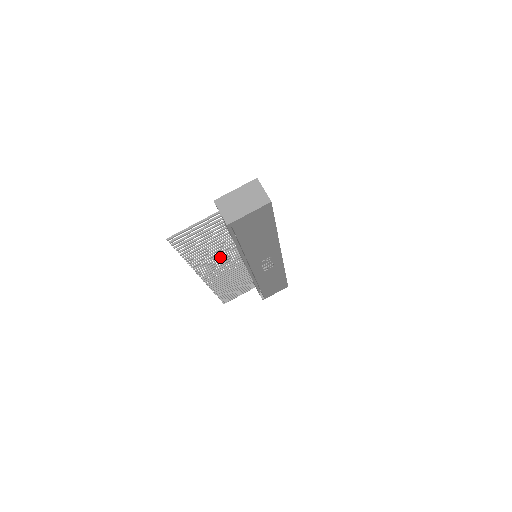
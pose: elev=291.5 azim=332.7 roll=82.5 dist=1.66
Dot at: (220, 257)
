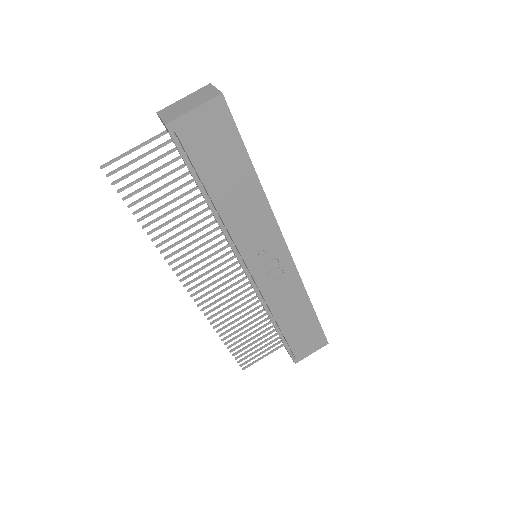
Dot at: (201, 244)
